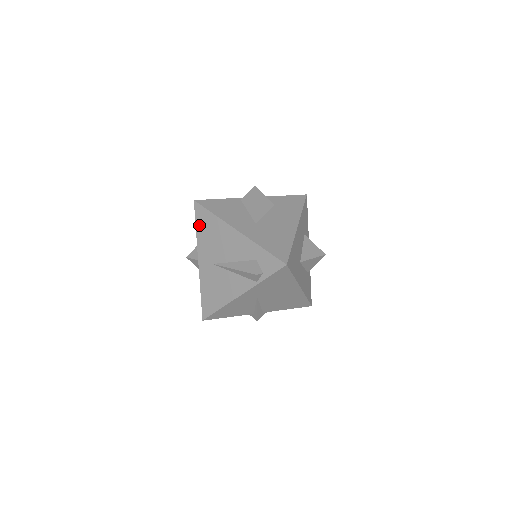
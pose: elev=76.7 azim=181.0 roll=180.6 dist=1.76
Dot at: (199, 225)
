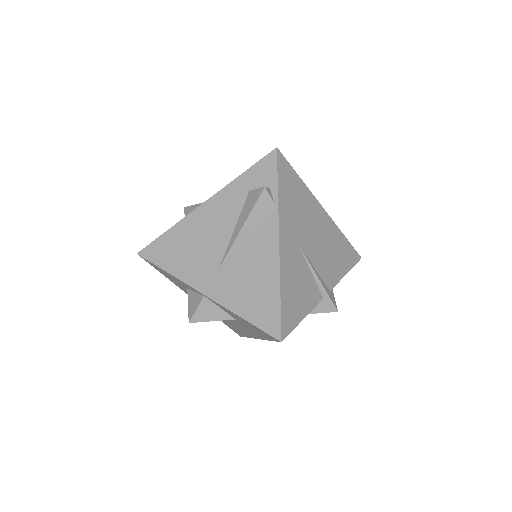
Dot at: (165, 263)
